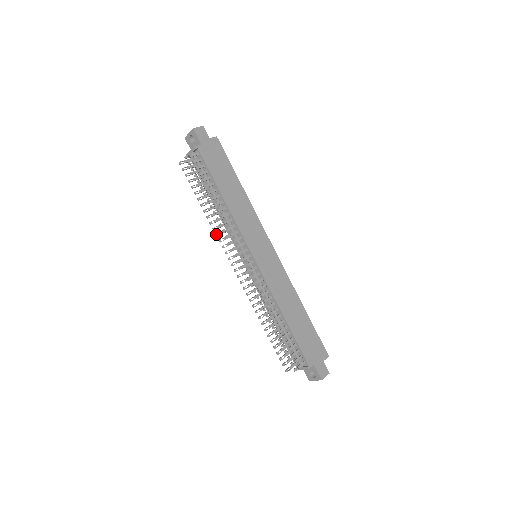
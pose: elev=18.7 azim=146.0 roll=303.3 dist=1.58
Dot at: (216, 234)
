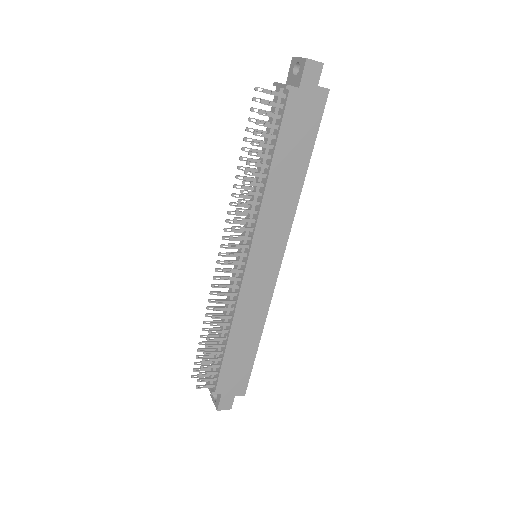
Dot at: (231, 203)
